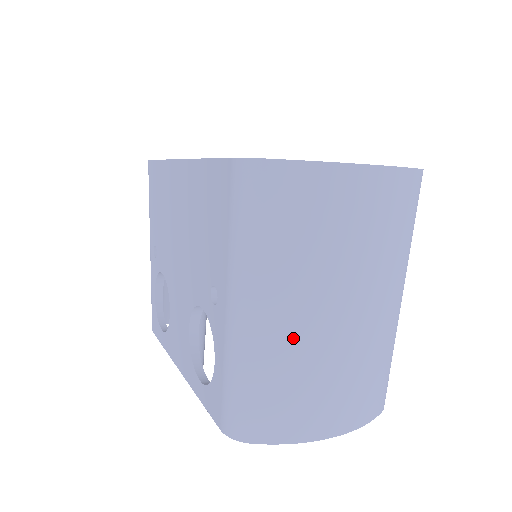
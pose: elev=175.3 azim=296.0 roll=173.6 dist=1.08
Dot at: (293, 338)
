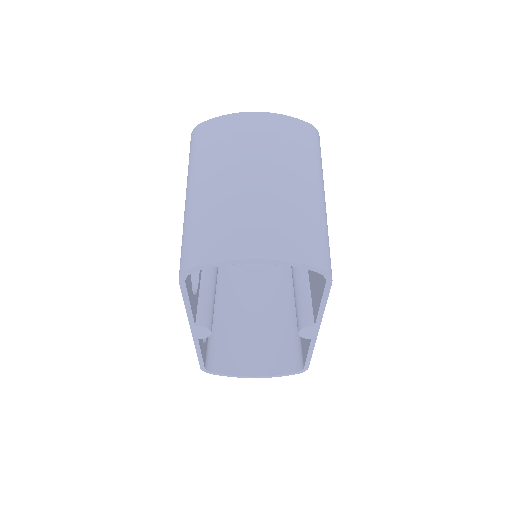
Dot at: (216, 194)
